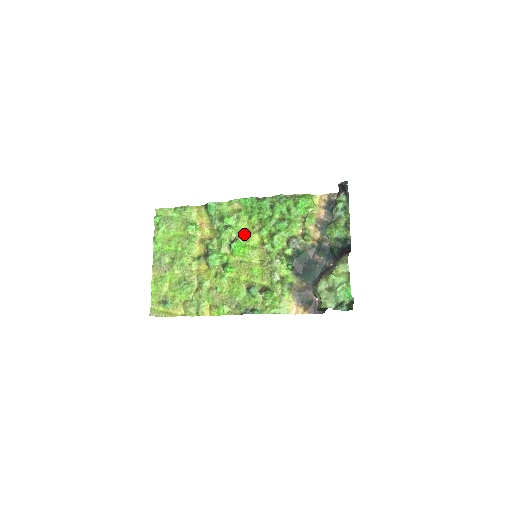
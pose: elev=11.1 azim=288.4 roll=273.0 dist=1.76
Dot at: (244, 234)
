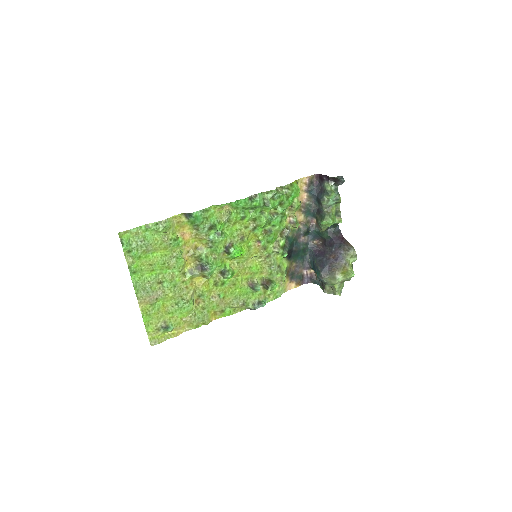
Dot at: (238, 237)
